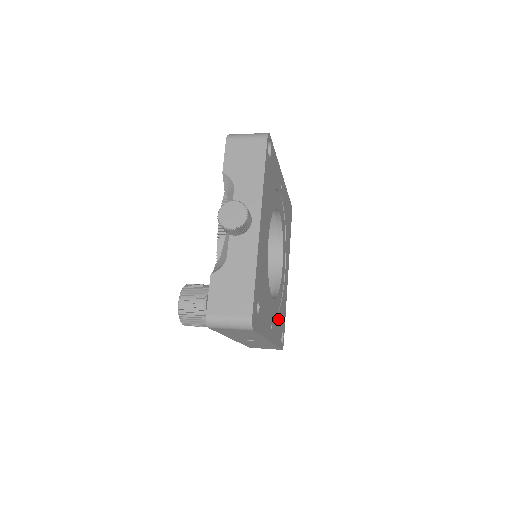
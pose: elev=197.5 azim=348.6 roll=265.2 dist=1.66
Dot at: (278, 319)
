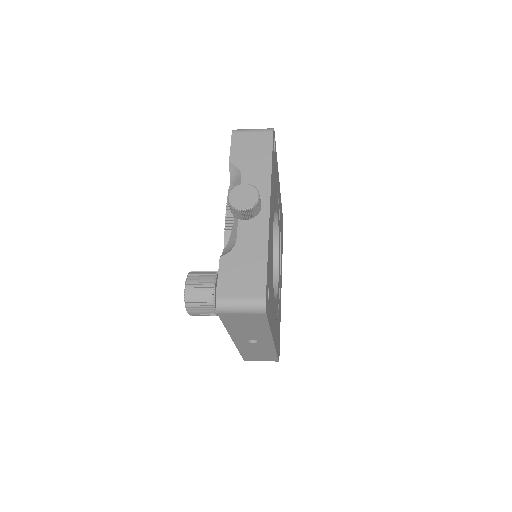
Dot at: (277, 325)
